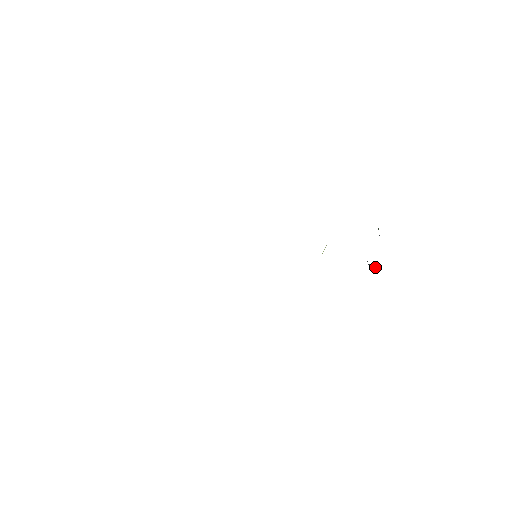
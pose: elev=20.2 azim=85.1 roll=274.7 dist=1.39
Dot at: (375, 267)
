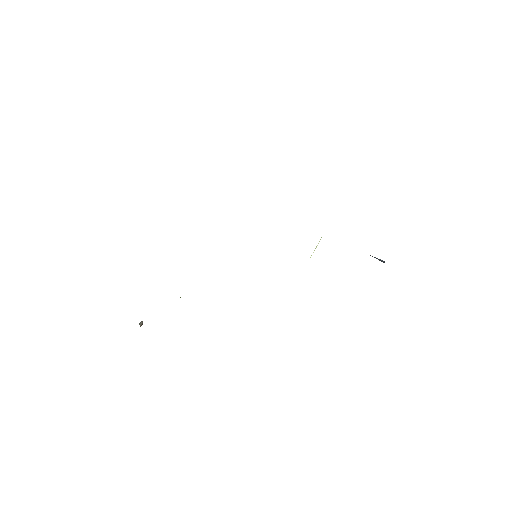
Dot at: occluded
